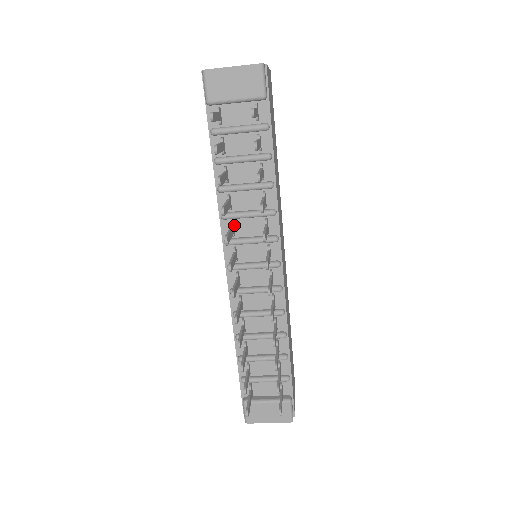
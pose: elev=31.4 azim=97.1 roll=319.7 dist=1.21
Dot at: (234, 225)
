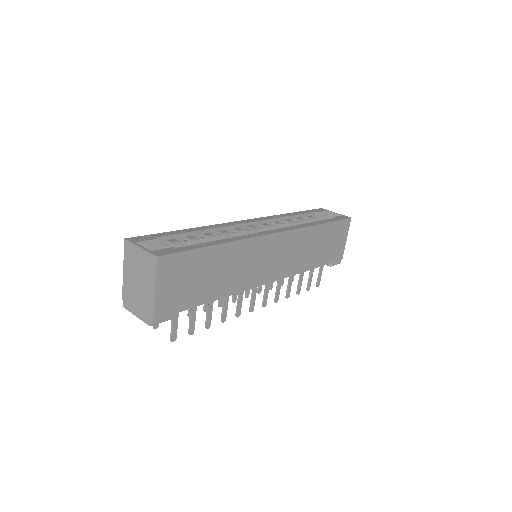
Dot at: occluded
